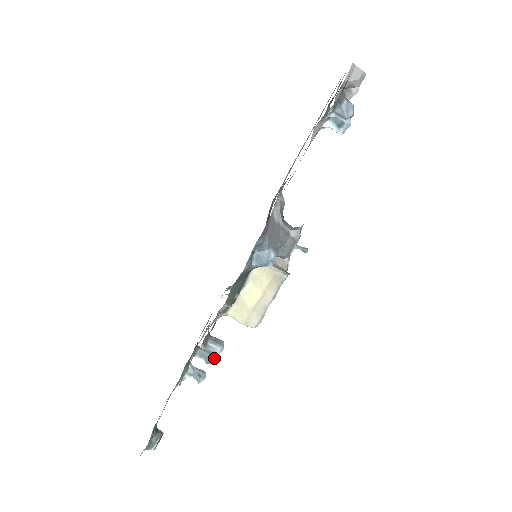
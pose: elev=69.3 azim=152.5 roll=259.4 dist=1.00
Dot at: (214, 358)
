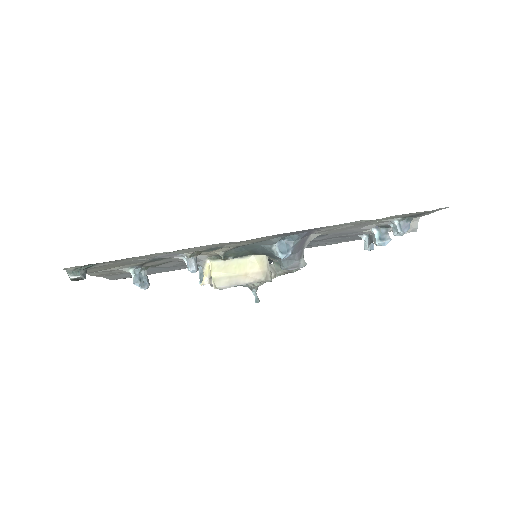
Dot at: (147, 288)
